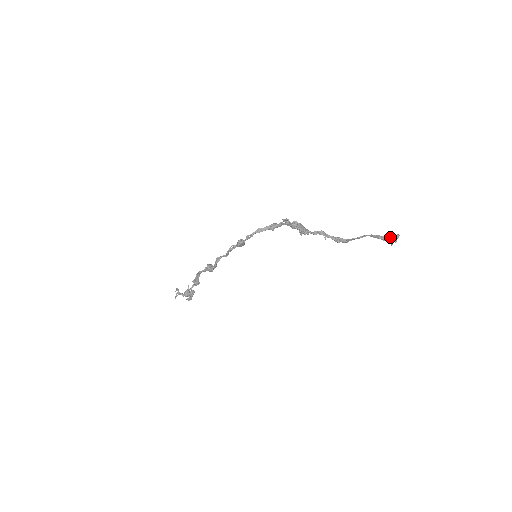
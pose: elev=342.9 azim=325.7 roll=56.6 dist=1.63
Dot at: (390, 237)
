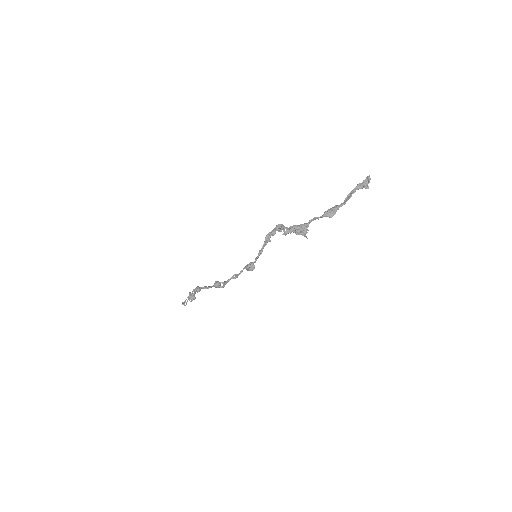
Dot at: (366, 184)
